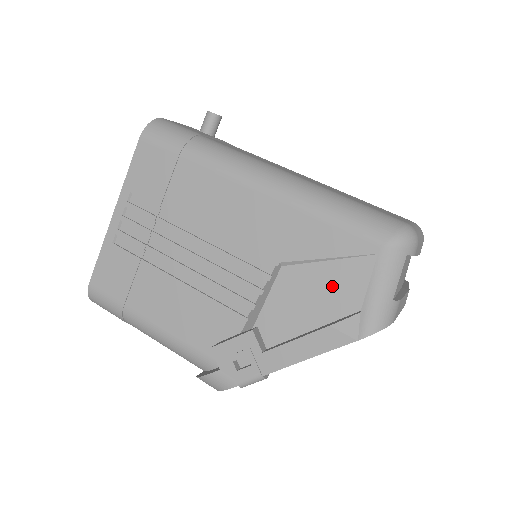
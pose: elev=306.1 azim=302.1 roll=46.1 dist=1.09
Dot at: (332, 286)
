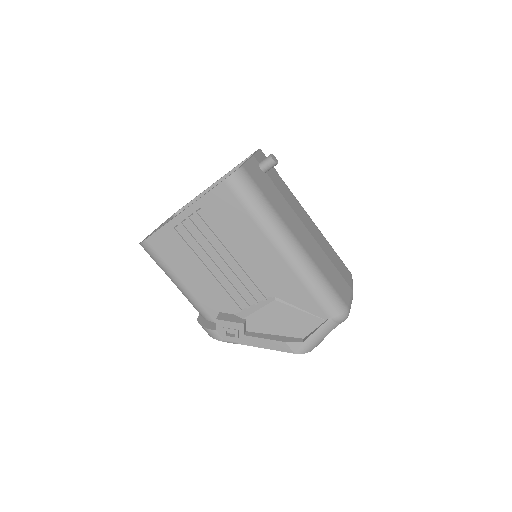
Dot at: (296, 322)
